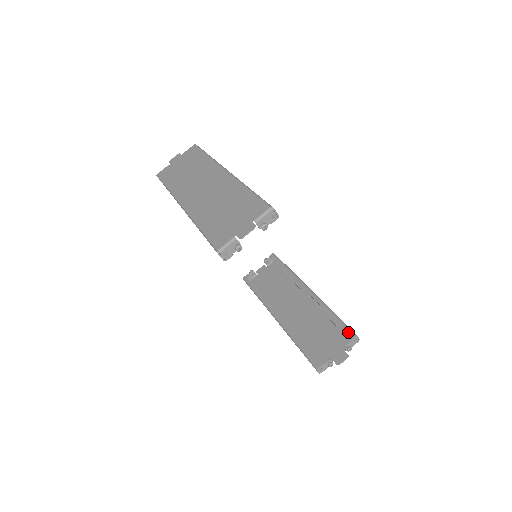
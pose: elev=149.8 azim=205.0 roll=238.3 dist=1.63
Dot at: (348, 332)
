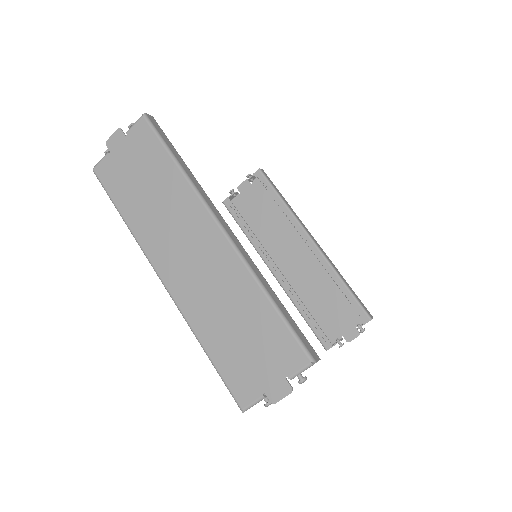
Dot at: (362, 314)
